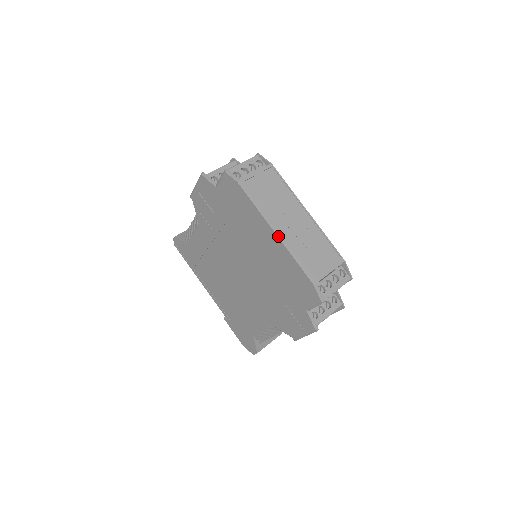
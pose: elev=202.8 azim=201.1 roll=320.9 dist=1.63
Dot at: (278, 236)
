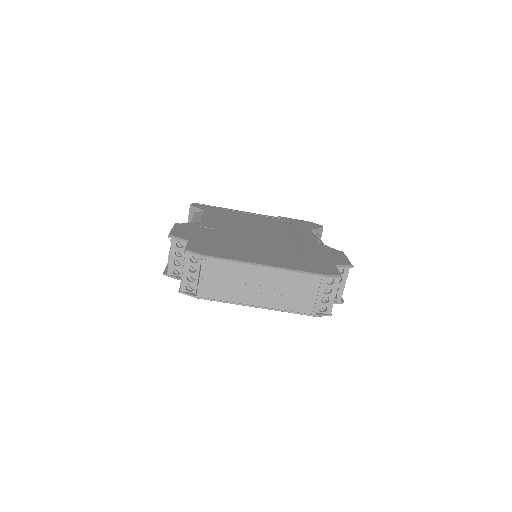
Dot at: occluded
